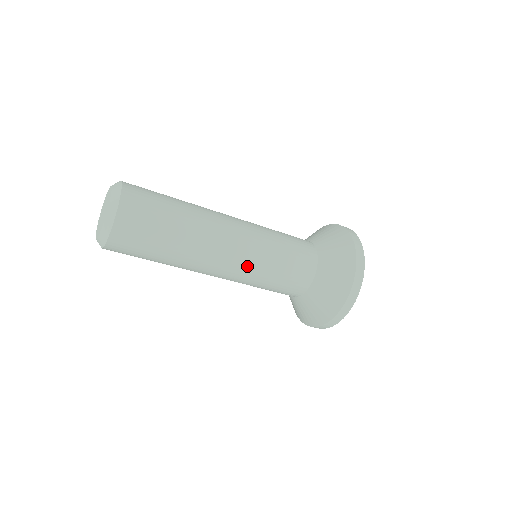
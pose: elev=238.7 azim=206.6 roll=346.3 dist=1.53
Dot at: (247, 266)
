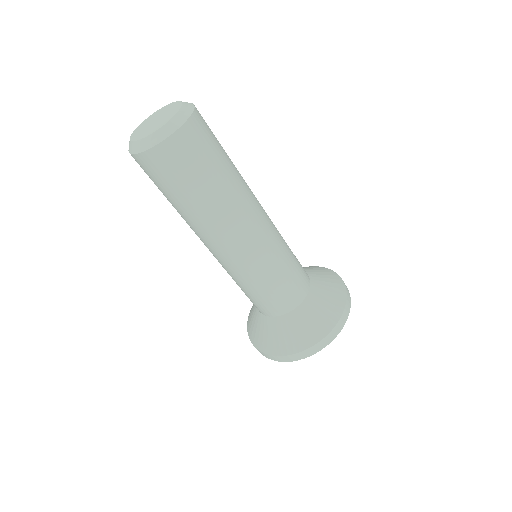
Dot at: (248, 262)
